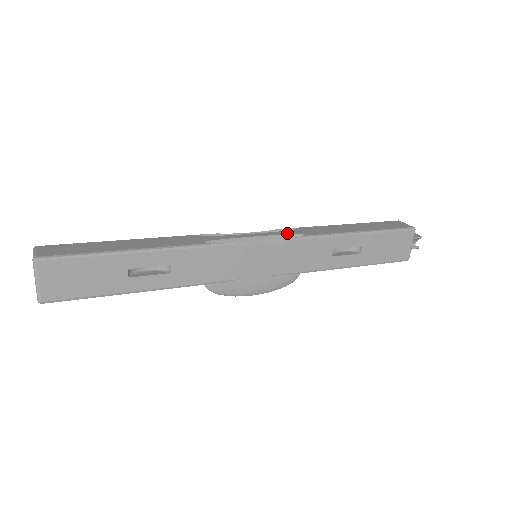
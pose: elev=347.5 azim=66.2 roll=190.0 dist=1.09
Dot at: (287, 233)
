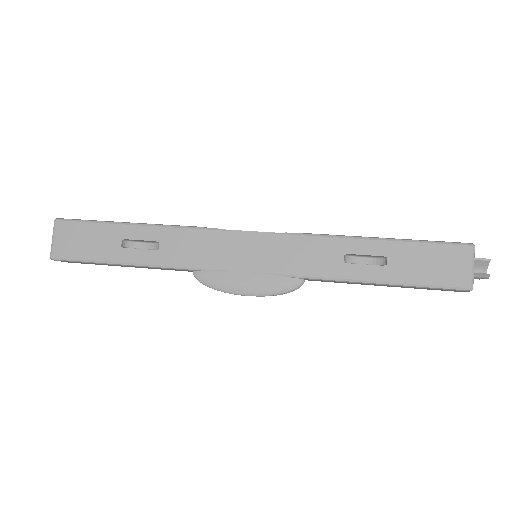
Dot at: occluded
